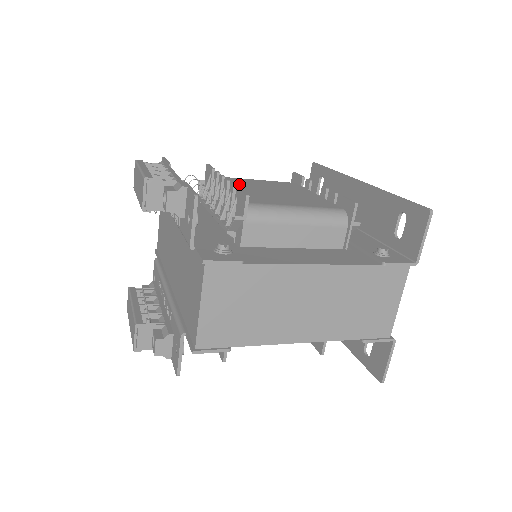
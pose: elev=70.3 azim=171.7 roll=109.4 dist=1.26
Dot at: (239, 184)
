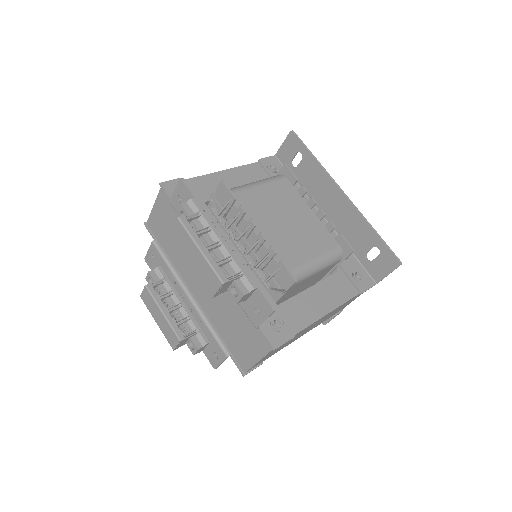
Dot at: (257, 213)
